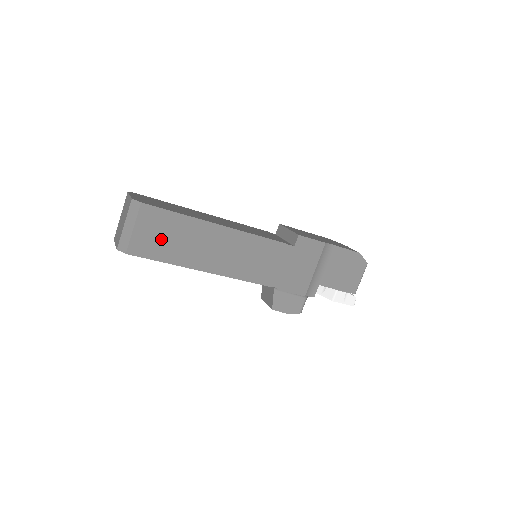
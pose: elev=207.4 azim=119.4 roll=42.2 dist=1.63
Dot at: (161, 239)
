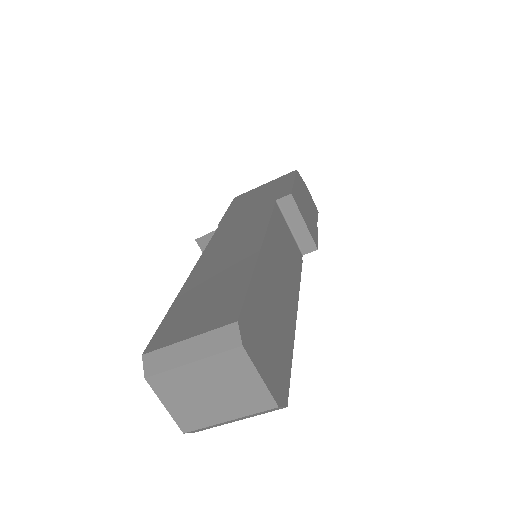
Dot at: occluded
